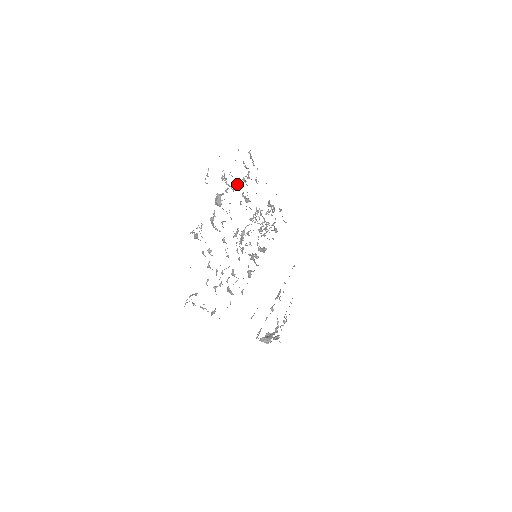
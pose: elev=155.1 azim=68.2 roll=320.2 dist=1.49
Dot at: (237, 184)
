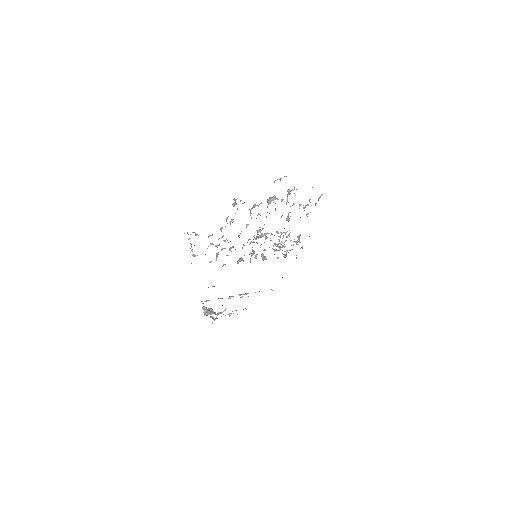
Dot at: (293, 203)
